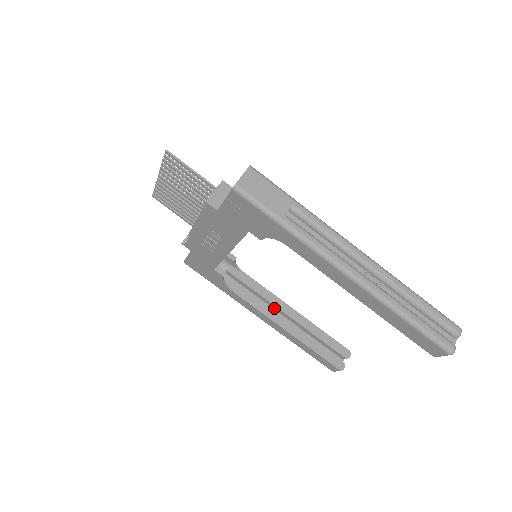
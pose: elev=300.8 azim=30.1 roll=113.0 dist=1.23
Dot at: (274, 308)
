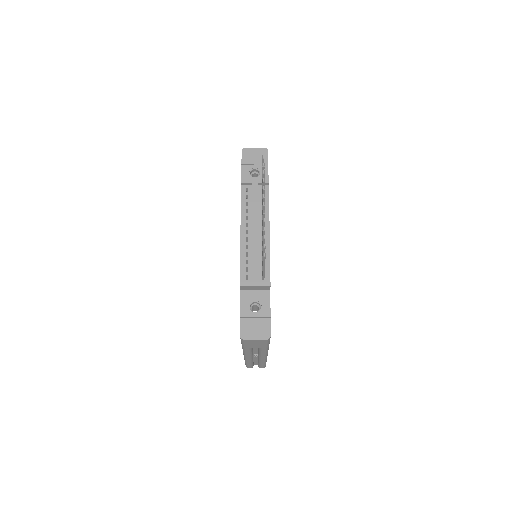
Dot at: occluded
